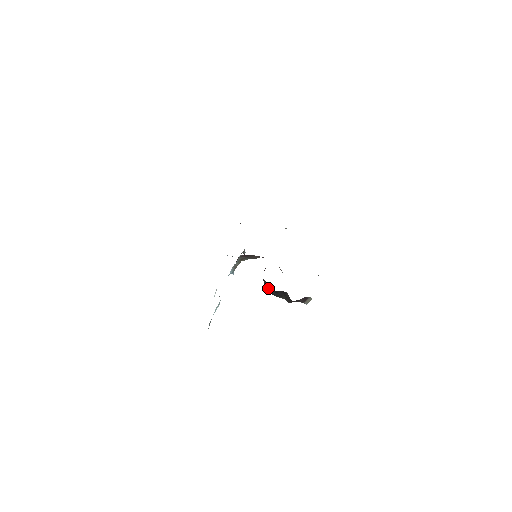
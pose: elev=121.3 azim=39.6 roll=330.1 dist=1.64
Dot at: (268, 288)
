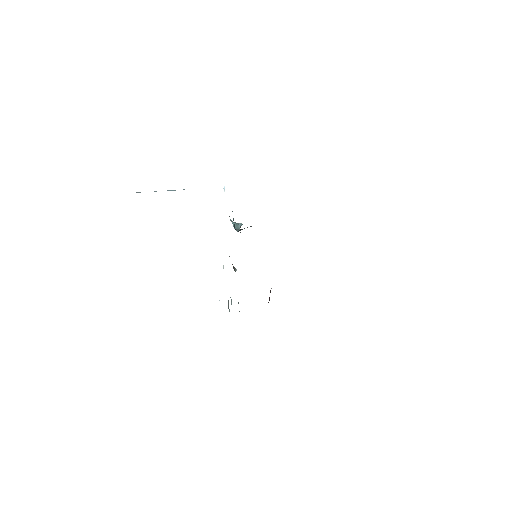
Dot at: occluded
